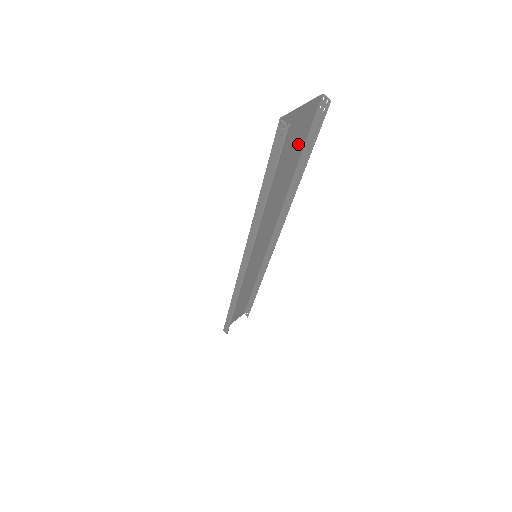
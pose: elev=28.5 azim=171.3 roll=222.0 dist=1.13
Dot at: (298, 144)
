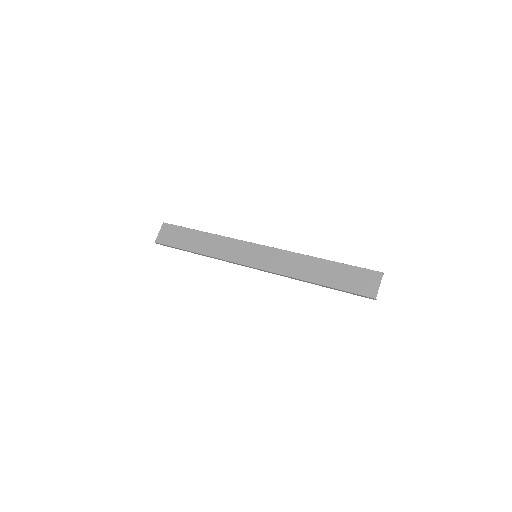
Dot at: (353, 272)
